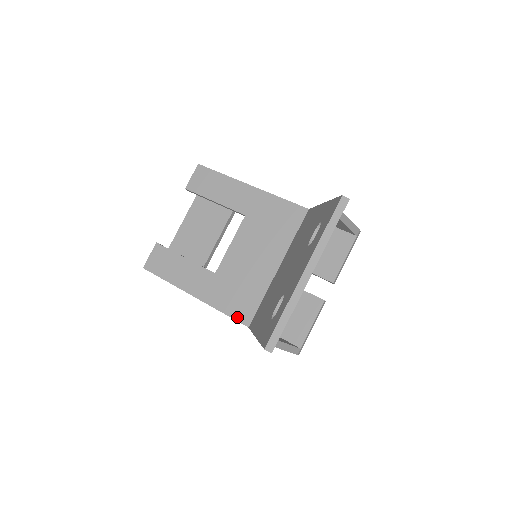
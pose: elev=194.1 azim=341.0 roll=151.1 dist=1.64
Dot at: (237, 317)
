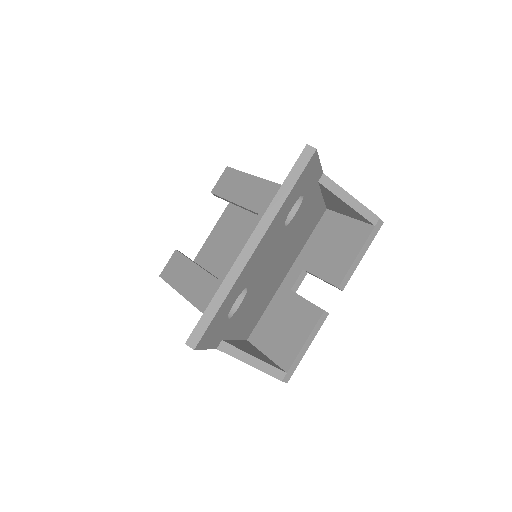
Dot at: occluded
